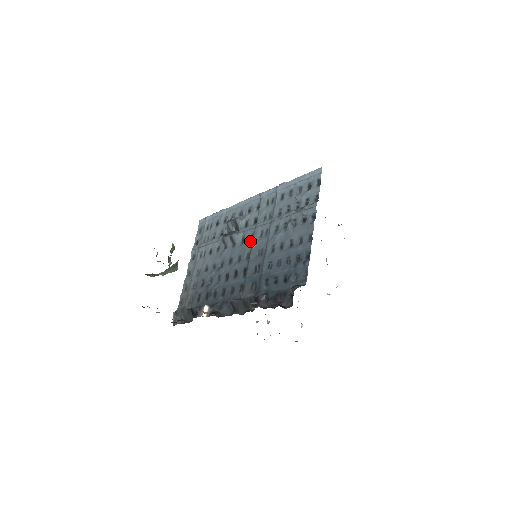
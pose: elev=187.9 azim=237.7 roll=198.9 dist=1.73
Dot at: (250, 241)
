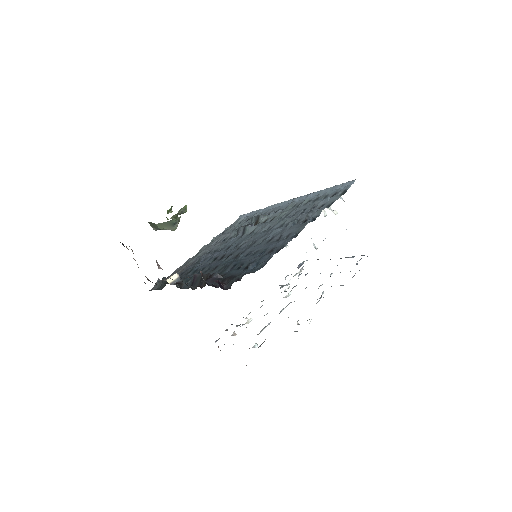
Dot at: occluded
